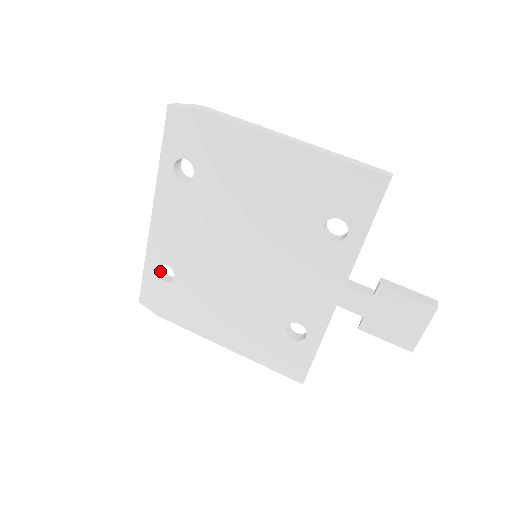
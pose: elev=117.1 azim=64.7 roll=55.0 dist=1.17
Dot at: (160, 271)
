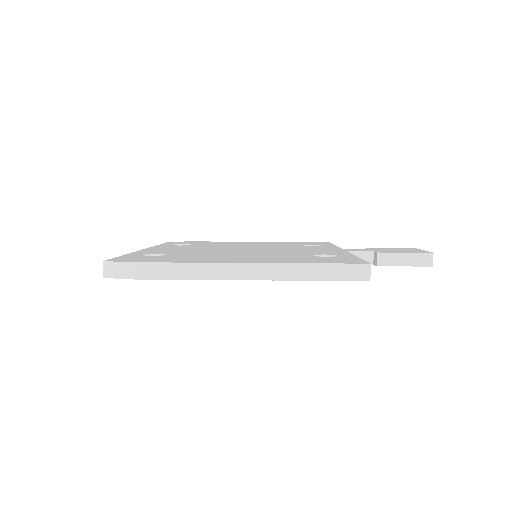
Dot at: occluded
